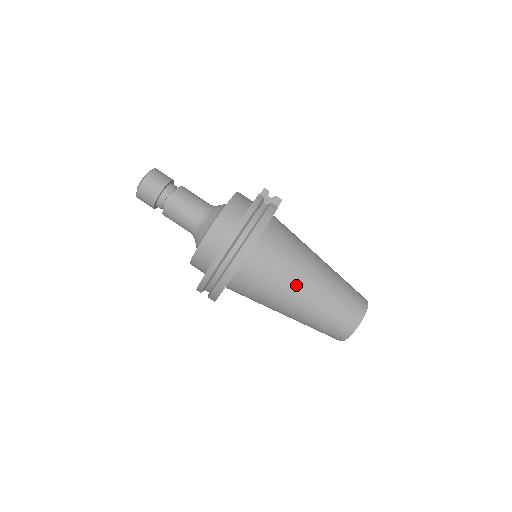
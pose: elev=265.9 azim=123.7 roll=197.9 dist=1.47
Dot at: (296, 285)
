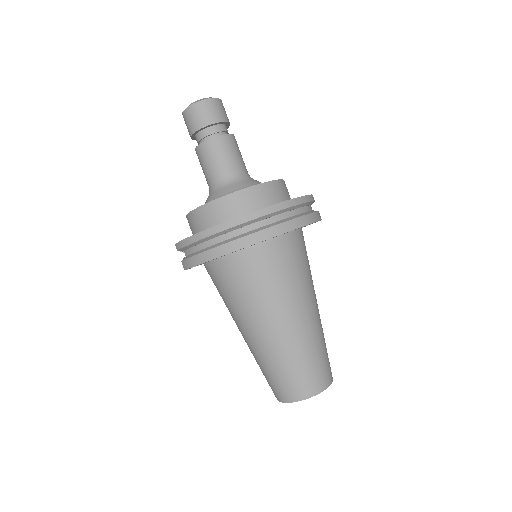
Dot at: (295, 305)
